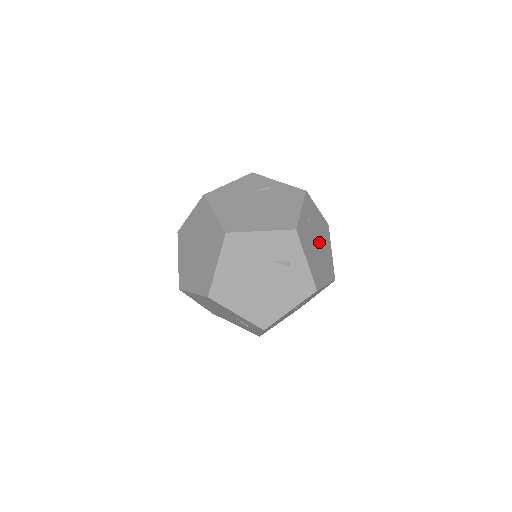
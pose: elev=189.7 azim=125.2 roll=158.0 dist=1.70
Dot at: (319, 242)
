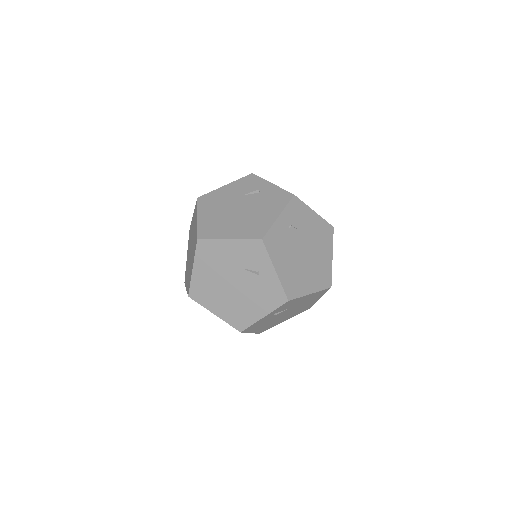
Dot at: occluded
